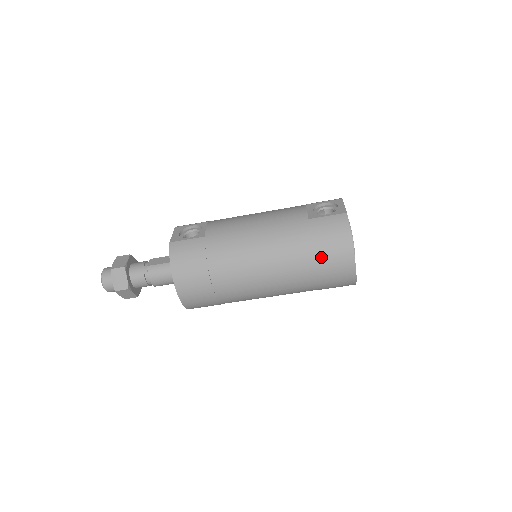
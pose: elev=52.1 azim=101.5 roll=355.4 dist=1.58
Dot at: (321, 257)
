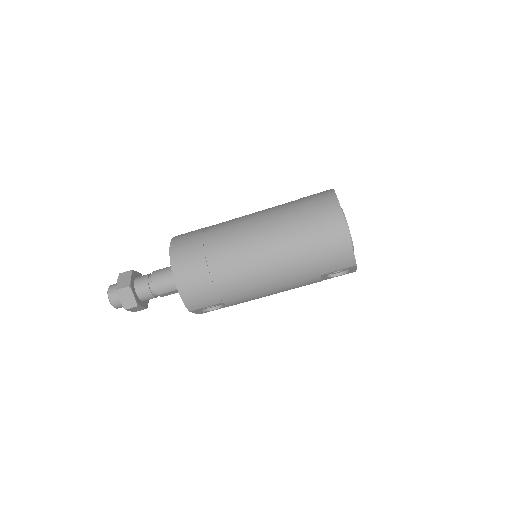
Dot at: (308, 213)
